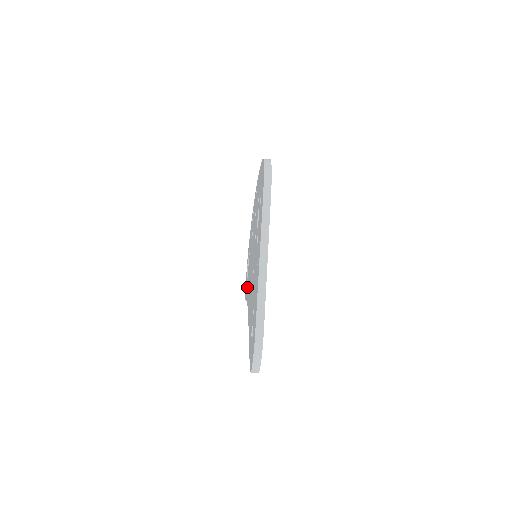
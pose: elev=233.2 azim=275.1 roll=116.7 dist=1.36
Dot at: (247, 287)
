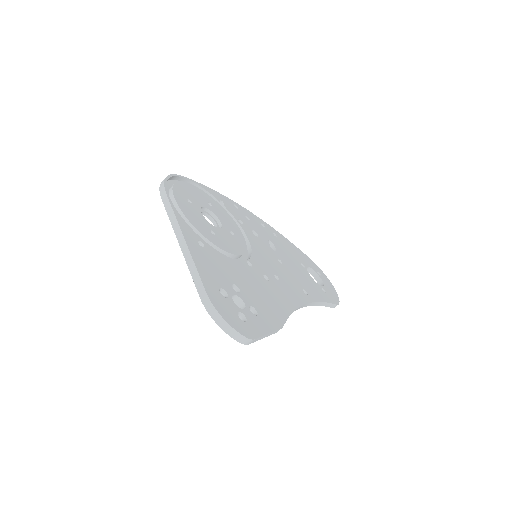
Dot at: occluded
